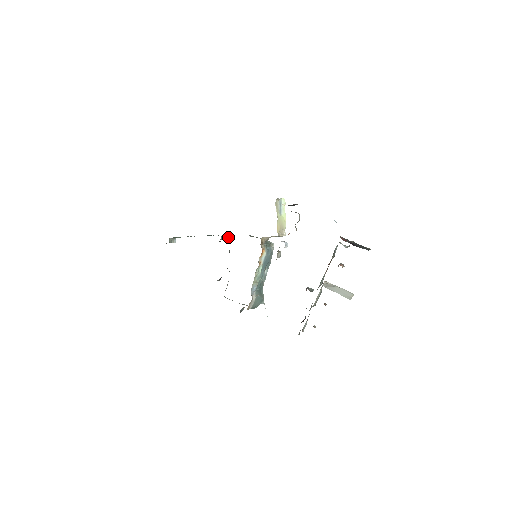
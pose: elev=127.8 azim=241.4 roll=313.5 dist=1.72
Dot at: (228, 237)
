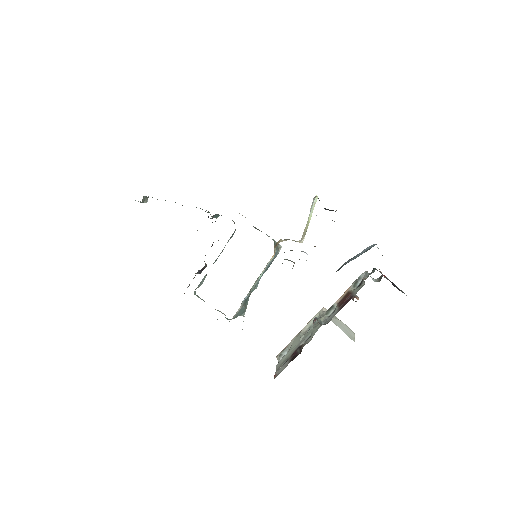
Dot at: occluded
